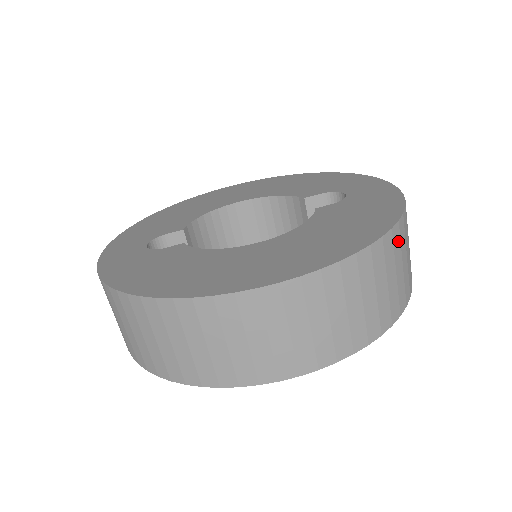
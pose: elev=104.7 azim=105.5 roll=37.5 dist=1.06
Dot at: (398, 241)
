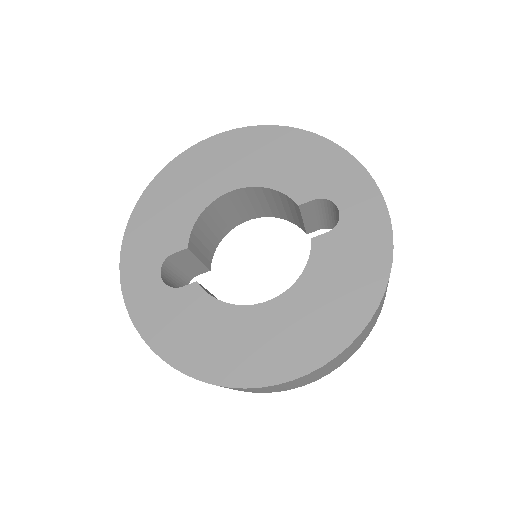
Dot at: (382, 300)
